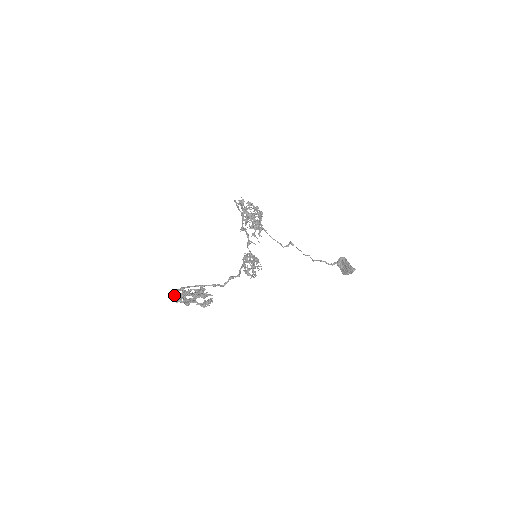
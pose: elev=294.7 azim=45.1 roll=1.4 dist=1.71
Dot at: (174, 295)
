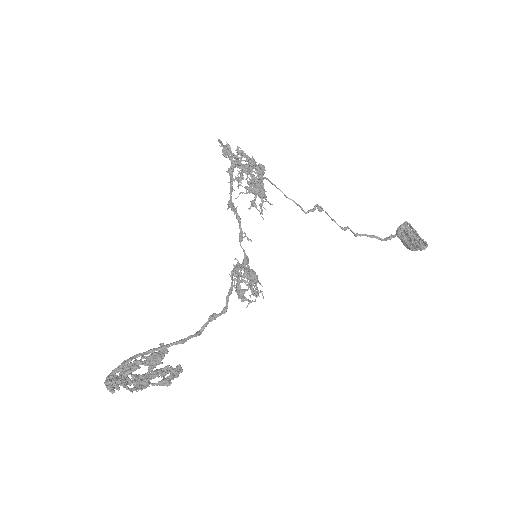
Dot at: (107, 387)
